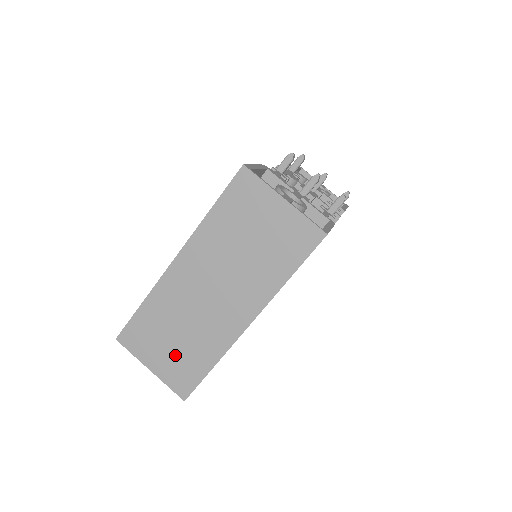
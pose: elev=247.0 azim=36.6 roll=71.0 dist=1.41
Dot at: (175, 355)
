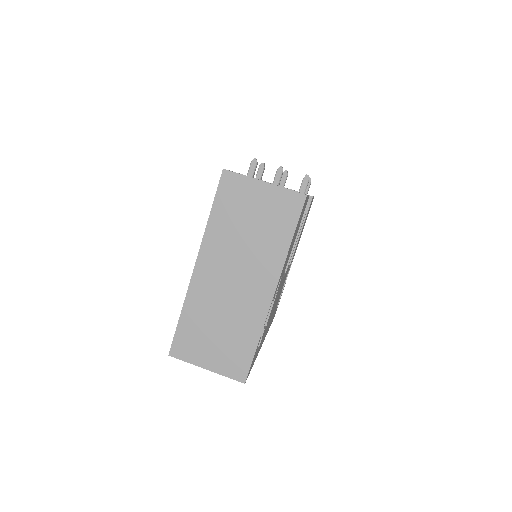
Dot at: (223, 346)
